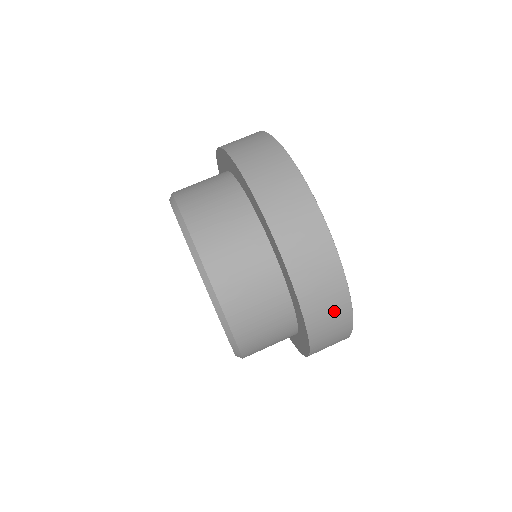
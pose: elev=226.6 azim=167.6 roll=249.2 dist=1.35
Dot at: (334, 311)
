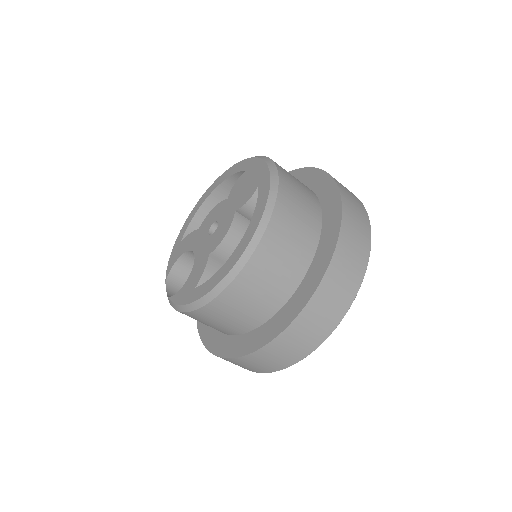
Dot at: (324, 320)
